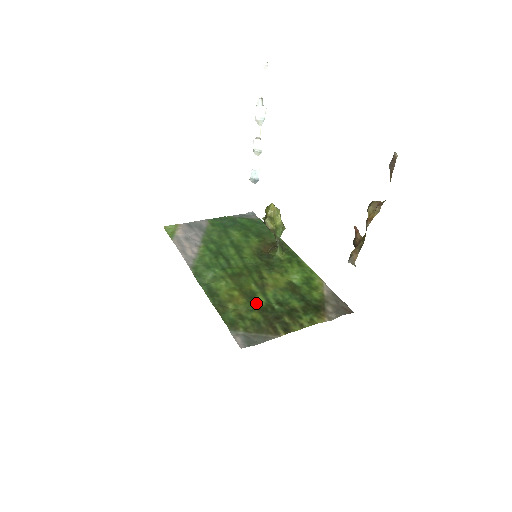
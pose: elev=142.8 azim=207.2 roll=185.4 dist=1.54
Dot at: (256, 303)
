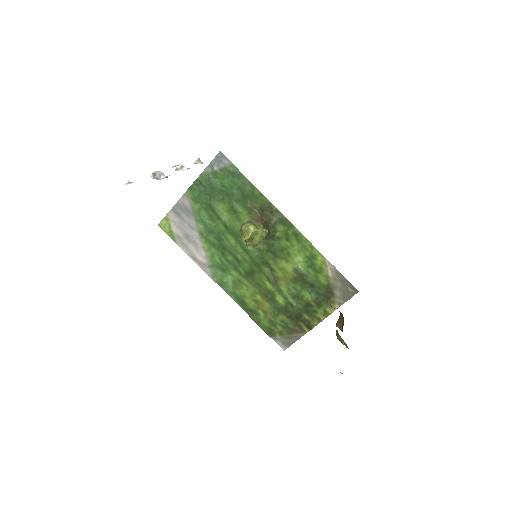
Dot at: (278, 306)
